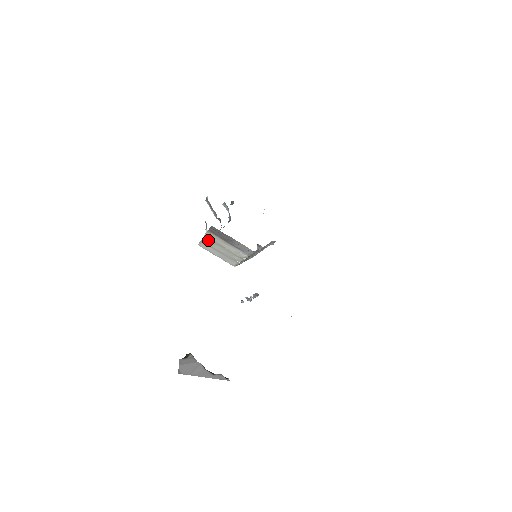
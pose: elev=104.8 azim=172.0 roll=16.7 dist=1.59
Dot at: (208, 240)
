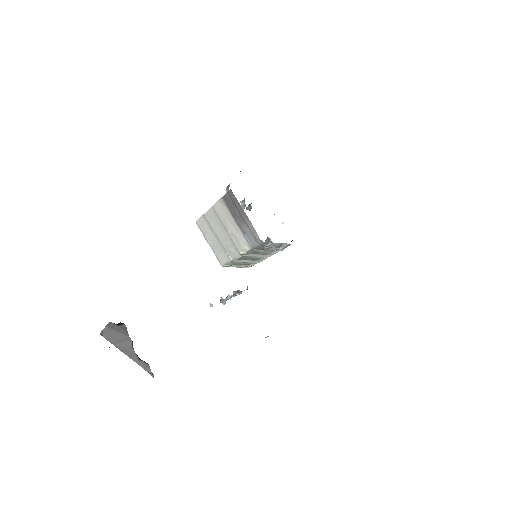
Dot at: (213, 215)
